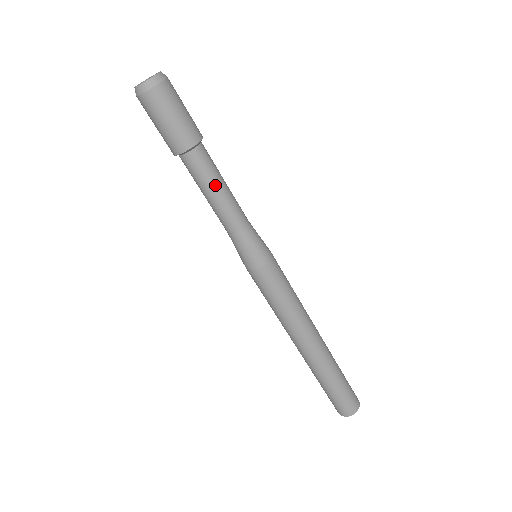
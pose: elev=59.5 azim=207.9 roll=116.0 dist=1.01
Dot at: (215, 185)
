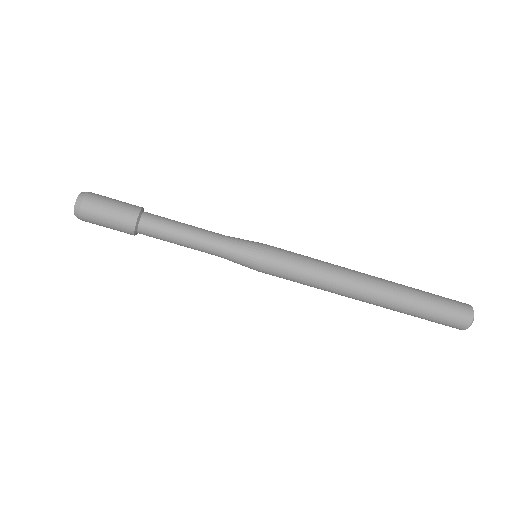
Dot at: (174, 235)
